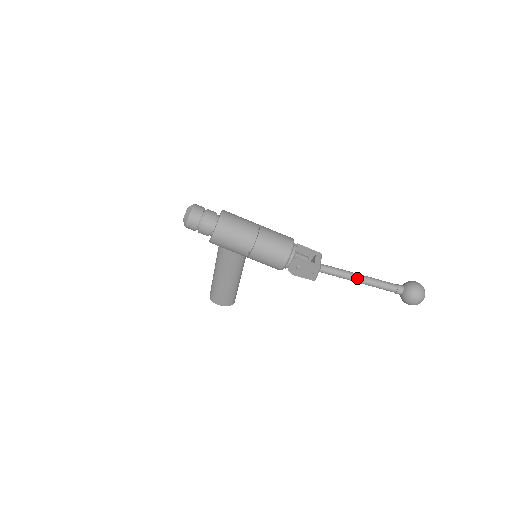
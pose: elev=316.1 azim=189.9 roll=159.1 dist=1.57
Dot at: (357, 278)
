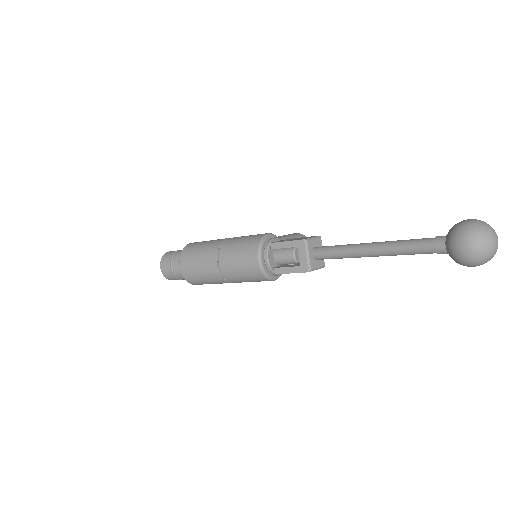
Dot at: (367, 256)
